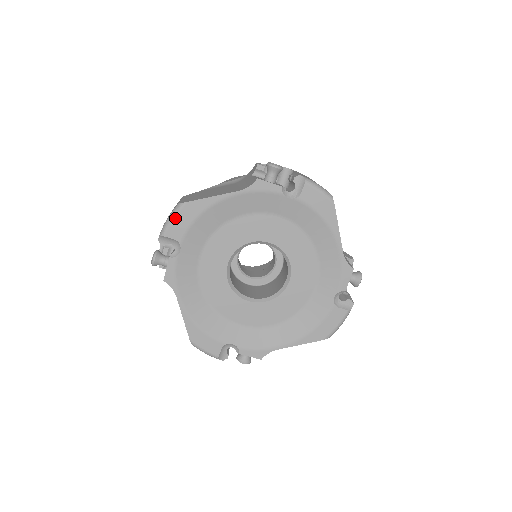
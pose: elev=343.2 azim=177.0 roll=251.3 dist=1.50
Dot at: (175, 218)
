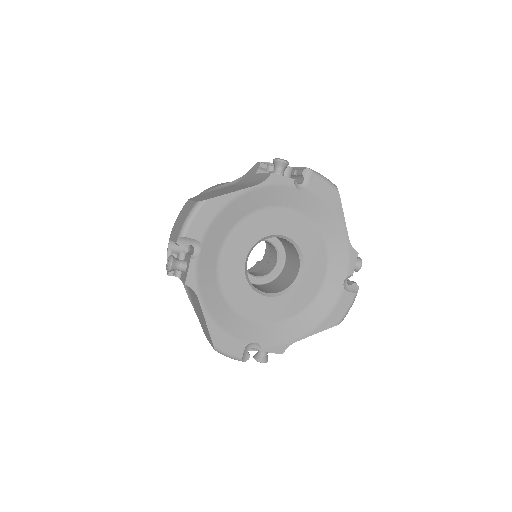
Dot at: (195, 217)
